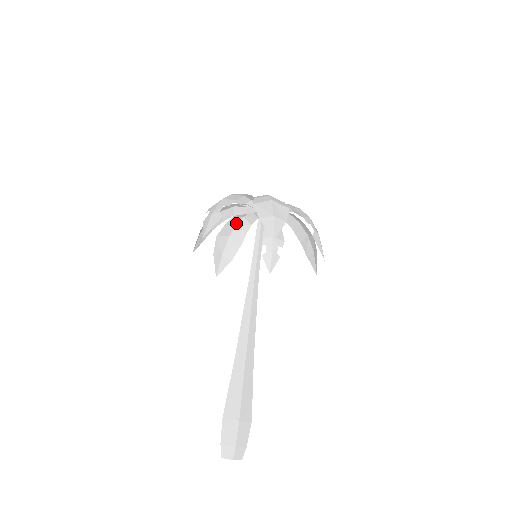
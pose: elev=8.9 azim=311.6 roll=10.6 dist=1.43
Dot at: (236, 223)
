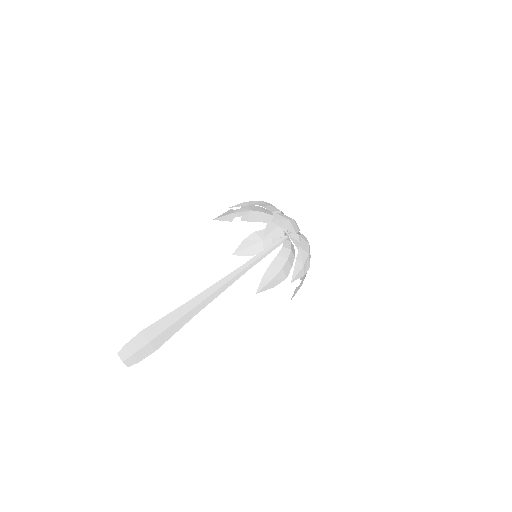
Dot at: (287, 256)
